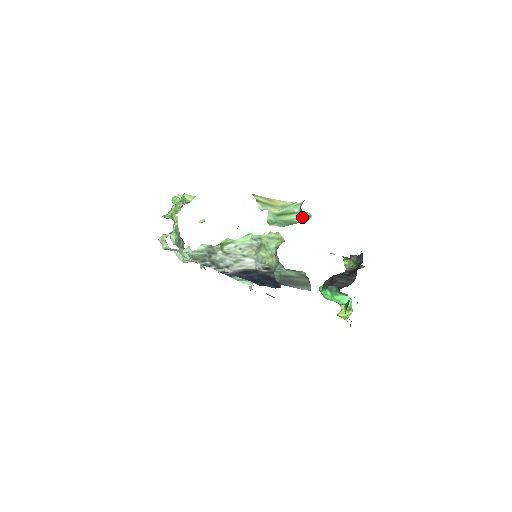
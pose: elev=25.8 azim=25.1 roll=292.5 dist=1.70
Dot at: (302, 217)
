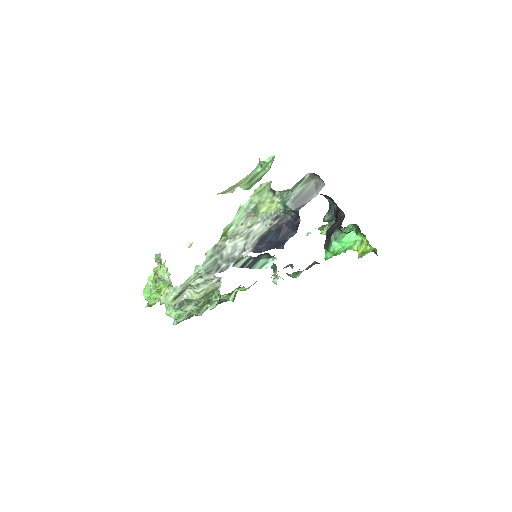
Dot at: (268, 168)
